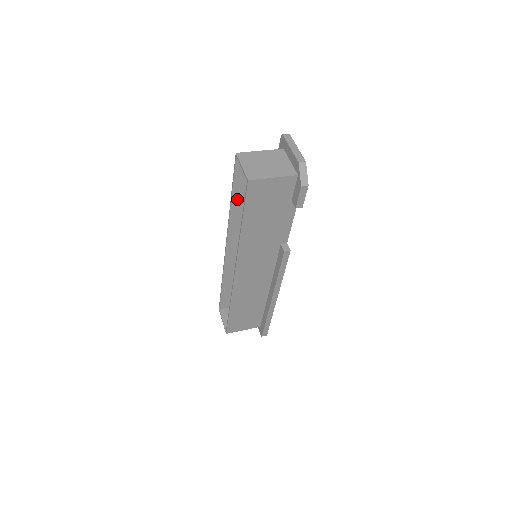
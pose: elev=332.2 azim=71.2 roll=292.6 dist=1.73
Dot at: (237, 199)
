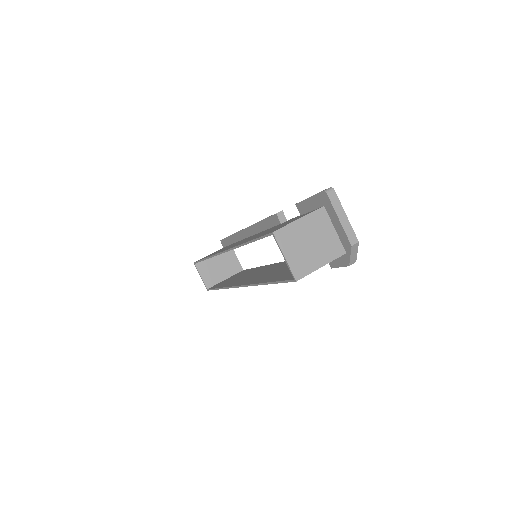
Dot at: occluded
